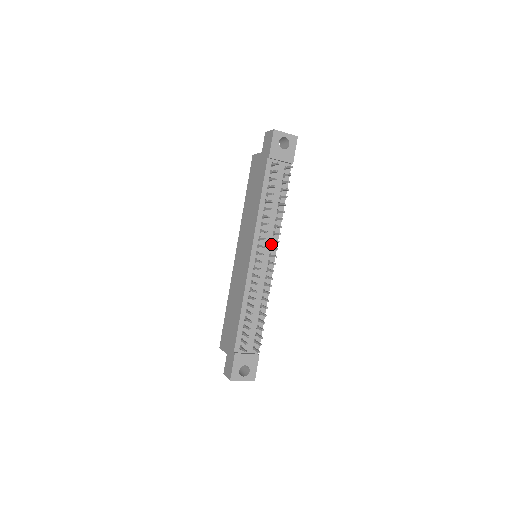
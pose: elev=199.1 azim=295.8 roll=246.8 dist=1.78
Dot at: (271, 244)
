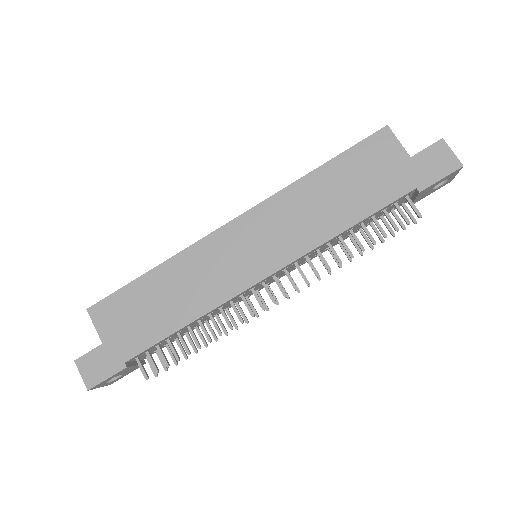
Dot at: (292, 268)
